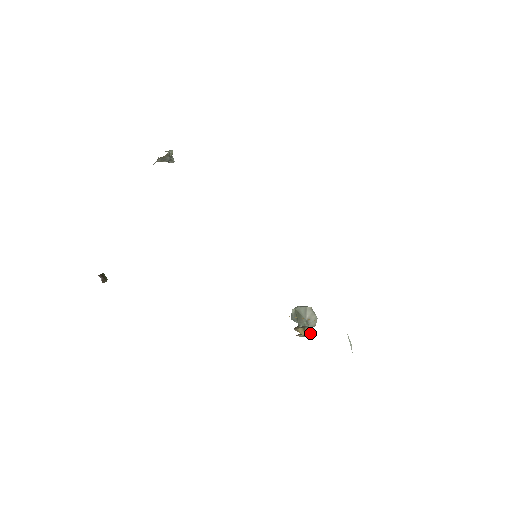
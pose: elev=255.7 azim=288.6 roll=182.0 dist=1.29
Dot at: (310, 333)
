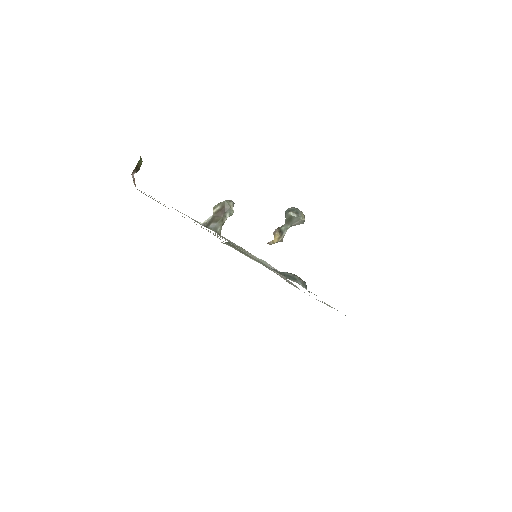
Dot at: occluded
